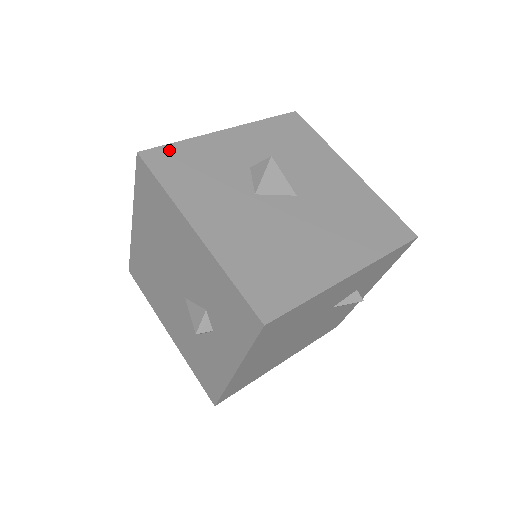
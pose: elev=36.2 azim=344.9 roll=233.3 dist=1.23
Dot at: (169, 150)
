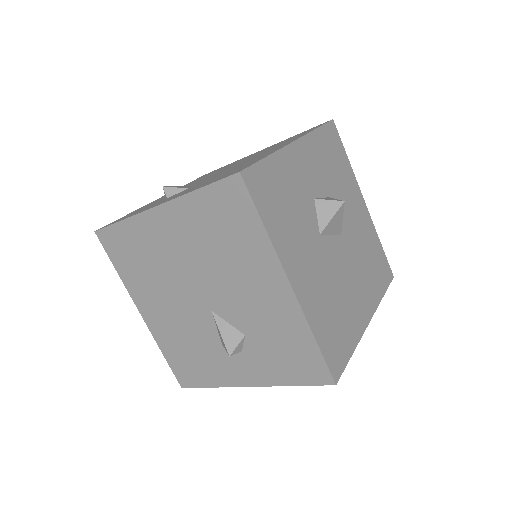
Dot at: (262, 170)
